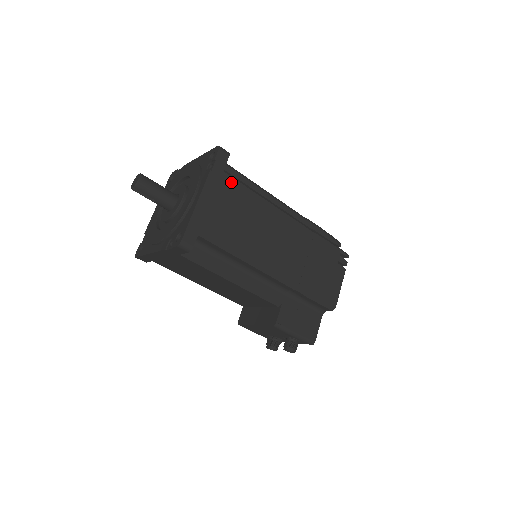
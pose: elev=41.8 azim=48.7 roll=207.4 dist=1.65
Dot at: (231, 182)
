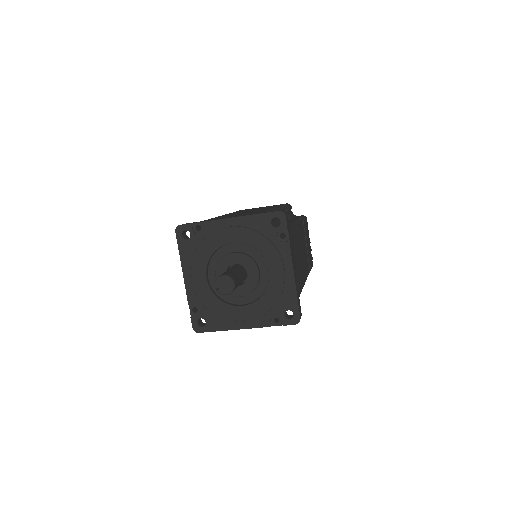
Dot at: occluded
